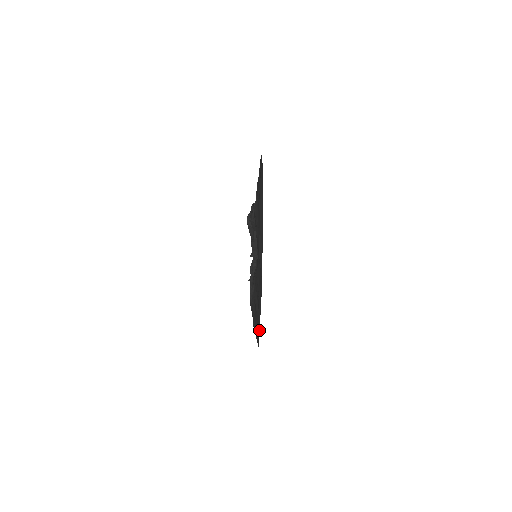
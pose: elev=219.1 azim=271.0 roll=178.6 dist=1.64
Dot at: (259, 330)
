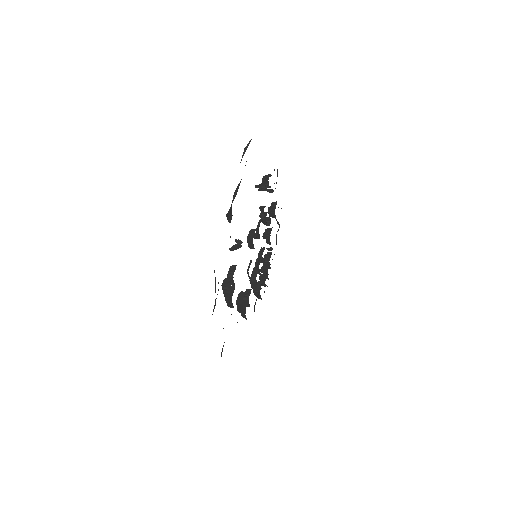
Dot at: occluded
